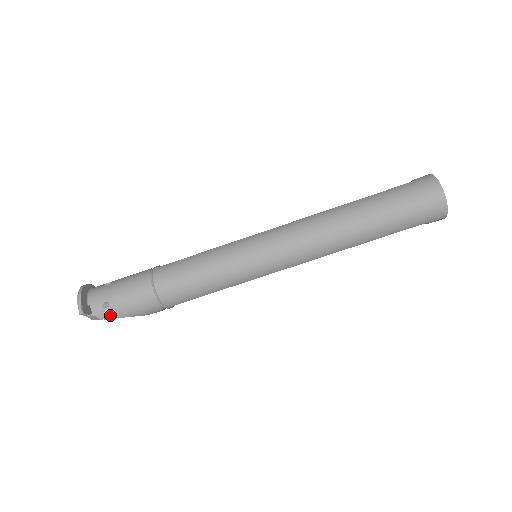
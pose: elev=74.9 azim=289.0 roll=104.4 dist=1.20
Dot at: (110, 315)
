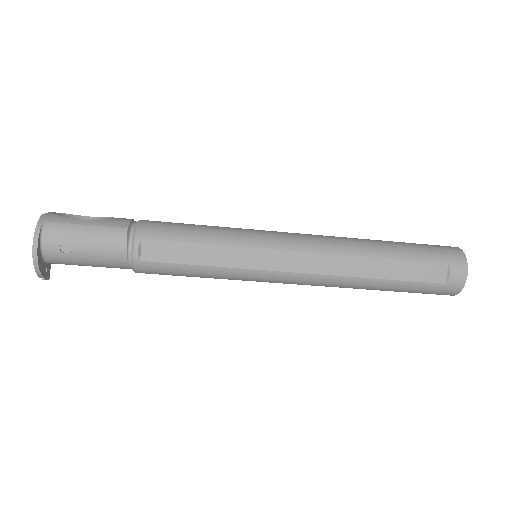
Dot at: occluded
